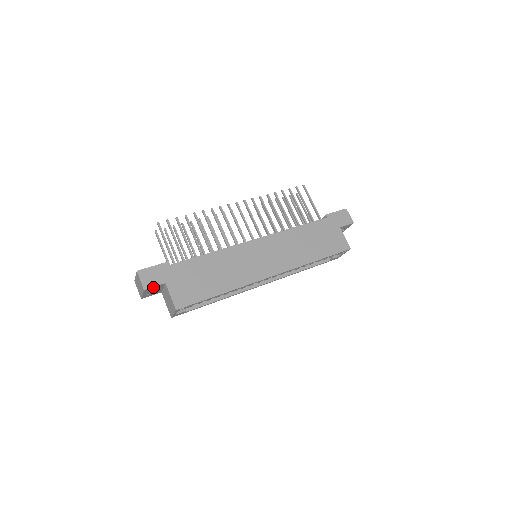
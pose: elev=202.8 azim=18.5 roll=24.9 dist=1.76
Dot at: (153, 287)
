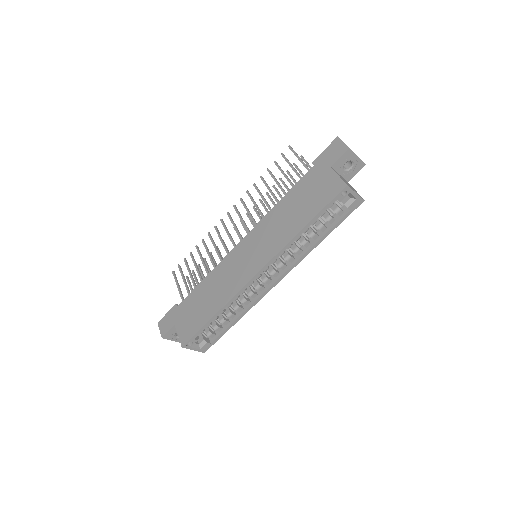
Dot at: (168, 332)
